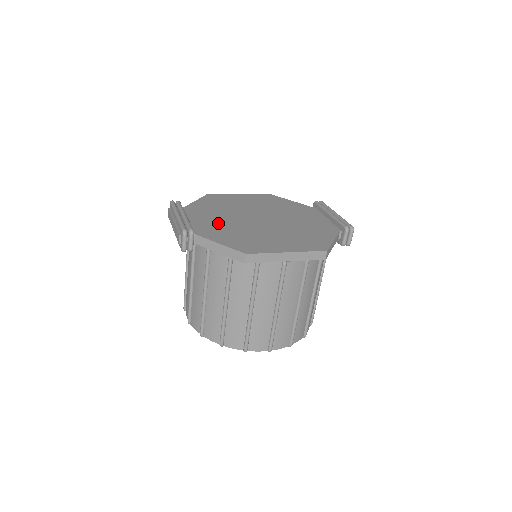
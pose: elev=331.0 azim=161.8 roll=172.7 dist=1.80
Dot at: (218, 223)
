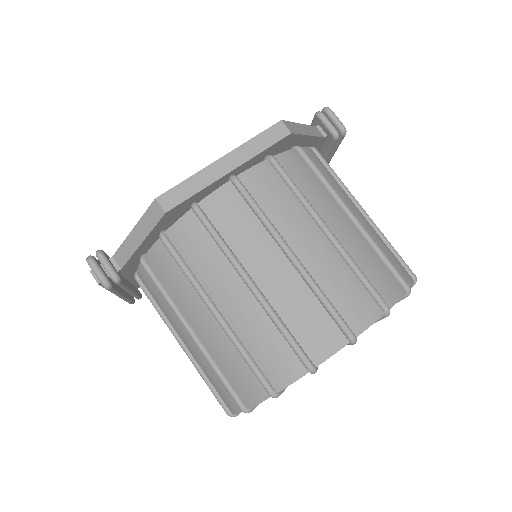
Dot at: occluded
